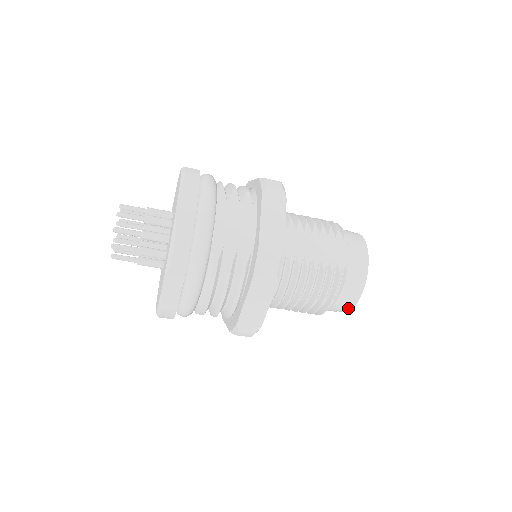
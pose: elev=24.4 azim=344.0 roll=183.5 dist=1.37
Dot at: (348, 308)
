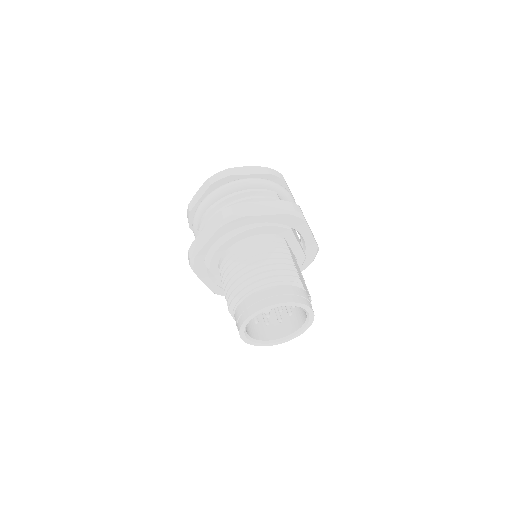
Dot at: (266, 304)
